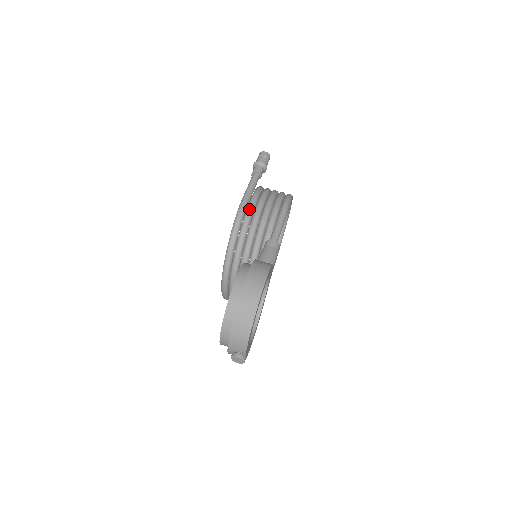
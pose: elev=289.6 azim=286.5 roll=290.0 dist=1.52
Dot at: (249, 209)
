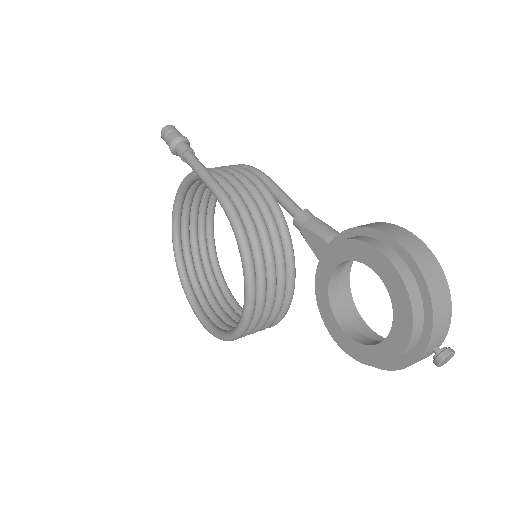
Dot at: (234, 192)
